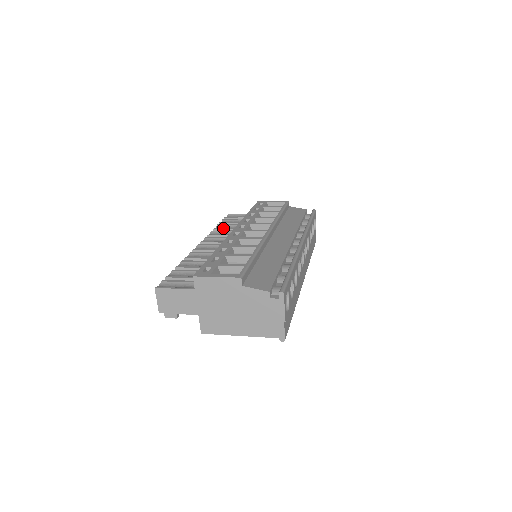
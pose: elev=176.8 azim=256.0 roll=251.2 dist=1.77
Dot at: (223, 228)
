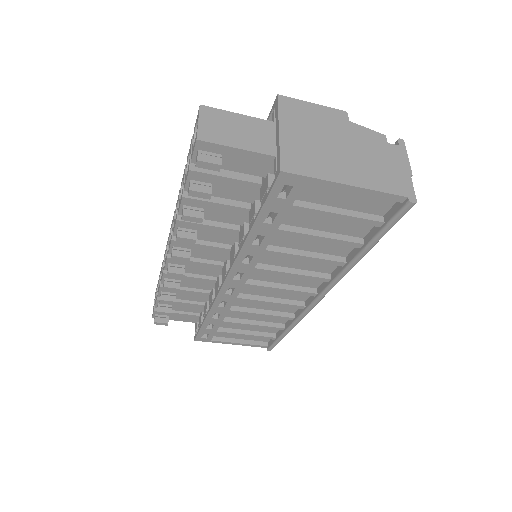
Dot at: occluded
